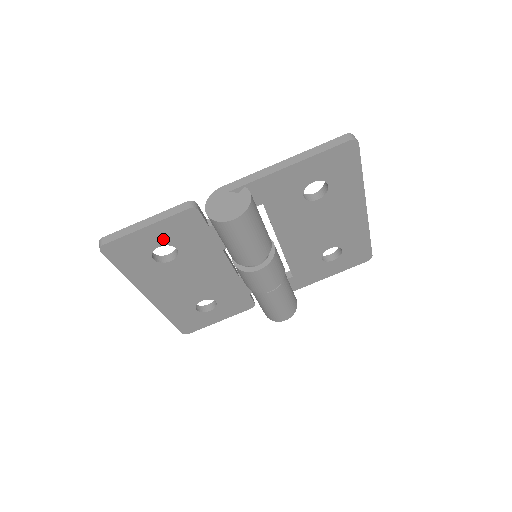
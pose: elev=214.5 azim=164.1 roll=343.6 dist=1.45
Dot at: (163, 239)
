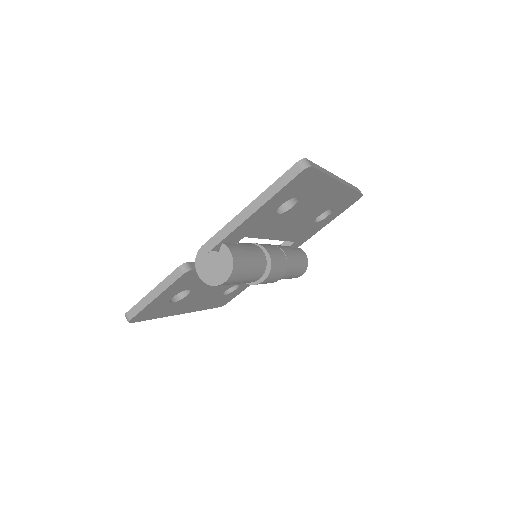
Dot at: (173, 293)
